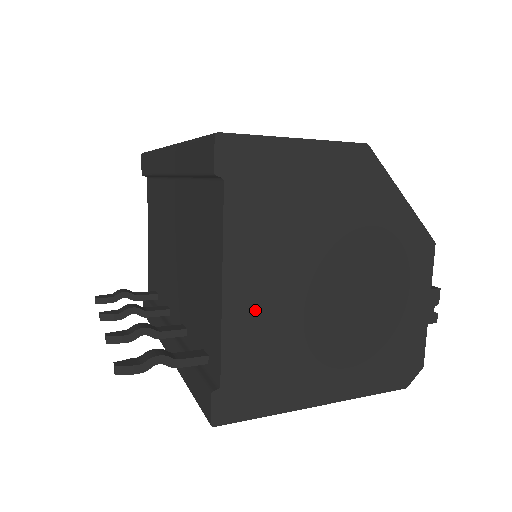
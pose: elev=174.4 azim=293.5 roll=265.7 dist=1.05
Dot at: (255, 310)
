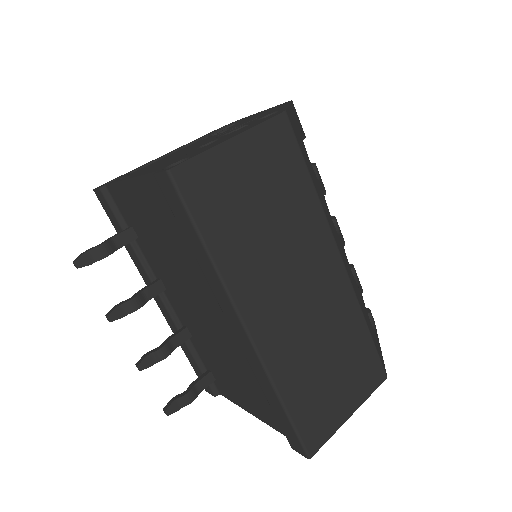
Dot at: occluded
